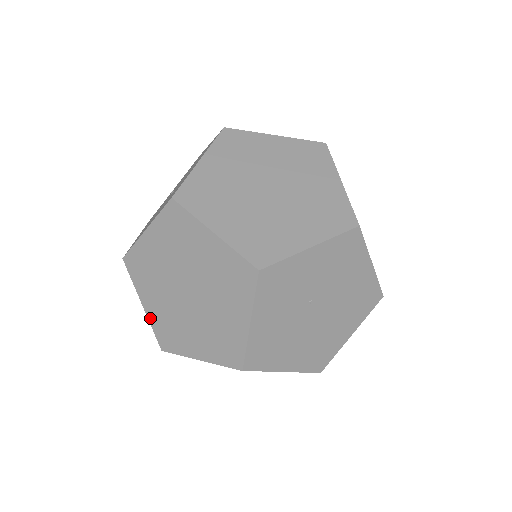
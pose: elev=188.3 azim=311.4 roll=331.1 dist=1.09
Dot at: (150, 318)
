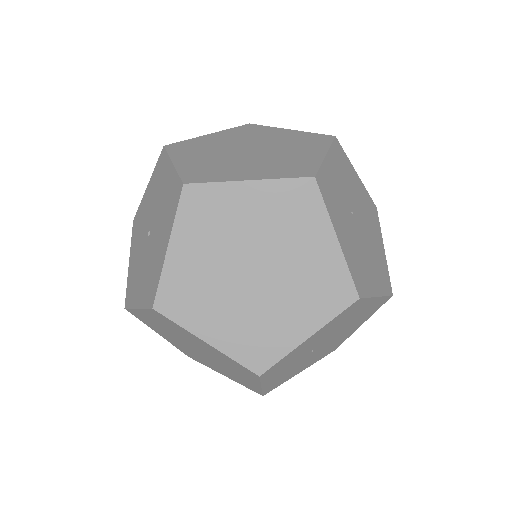
Dot at: (224, 349)
